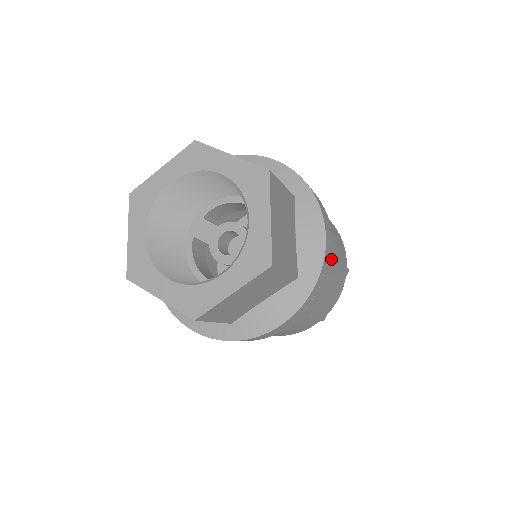
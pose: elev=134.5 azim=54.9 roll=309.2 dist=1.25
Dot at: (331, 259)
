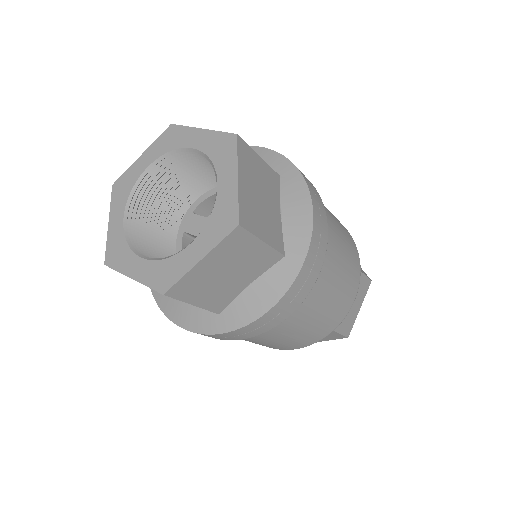
Dot at: (325, 240)
